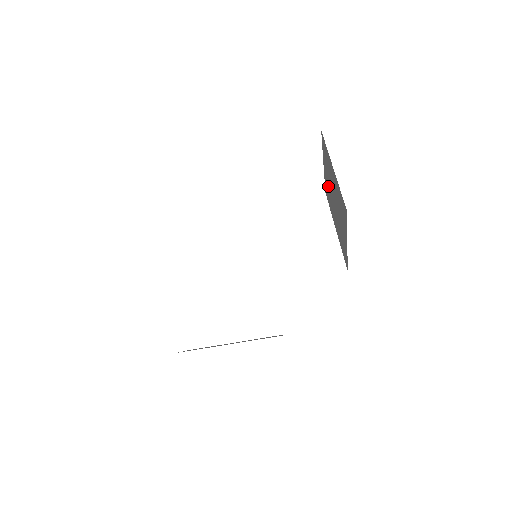
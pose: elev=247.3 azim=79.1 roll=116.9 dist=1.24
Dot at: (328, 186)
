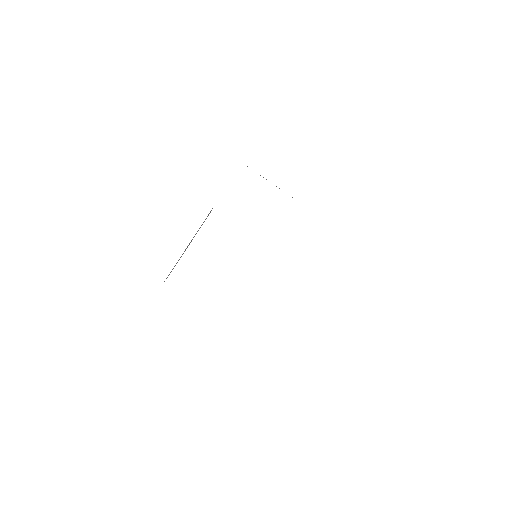
Dot at: occluded
